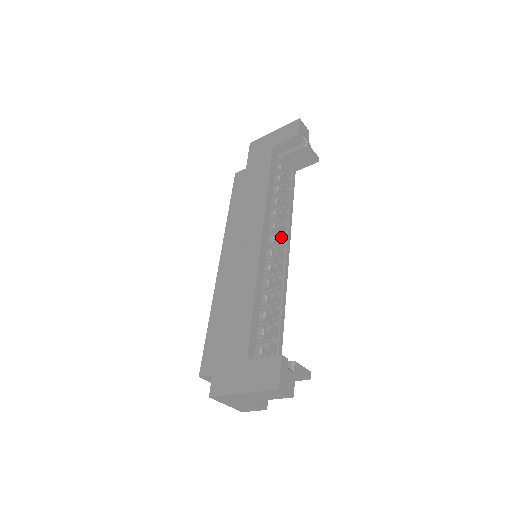
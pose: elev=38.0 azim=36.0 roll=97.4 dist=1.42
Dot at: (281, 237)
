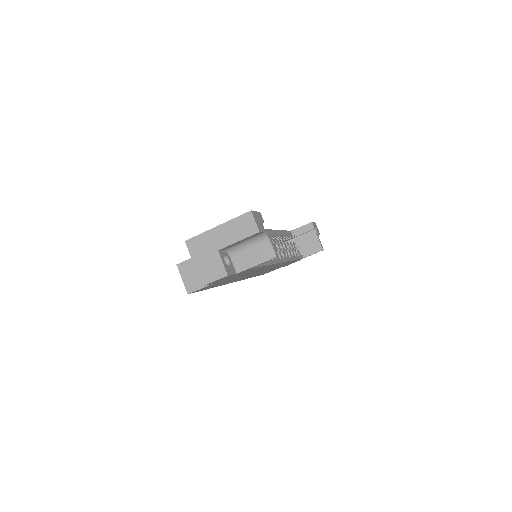
Dot at: (280, 253)
